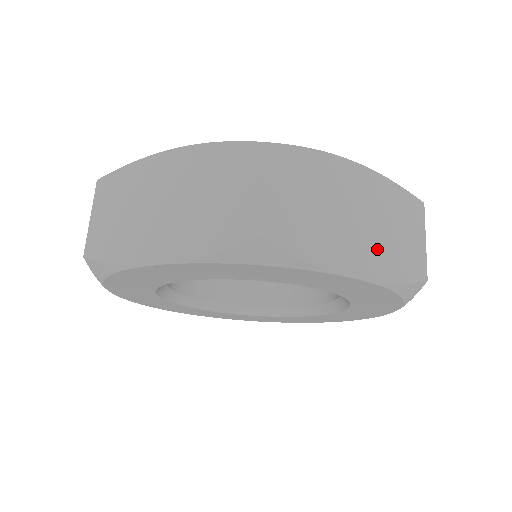
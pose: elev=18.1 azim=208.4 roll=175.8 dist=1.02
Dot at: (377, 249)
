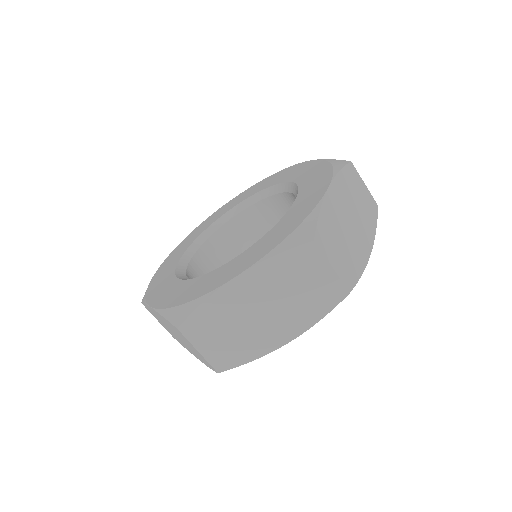
Dot at: (364, 223)
